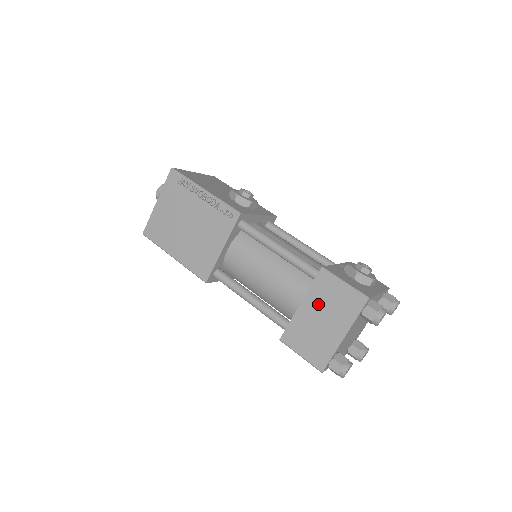
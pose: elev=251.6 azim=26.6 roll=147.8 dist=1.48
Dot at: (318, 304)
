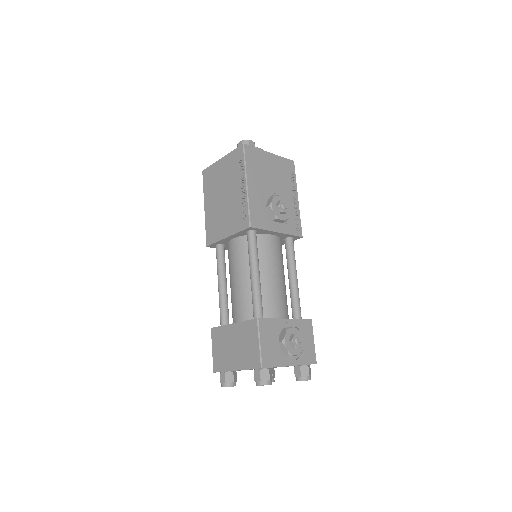
Dot at: (239, 336)
